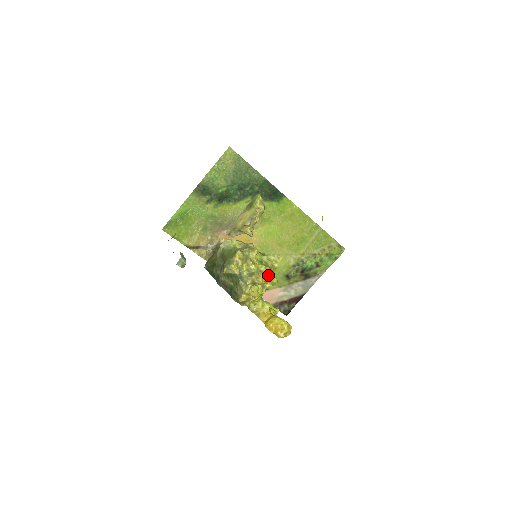
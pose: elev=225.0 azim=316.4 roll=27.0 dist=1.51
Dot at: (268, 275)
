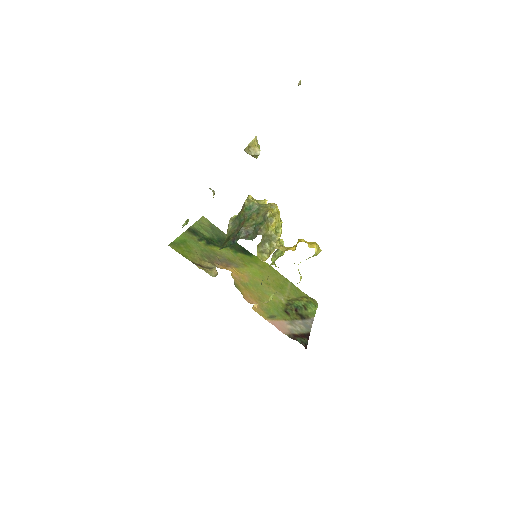
Dot at: (278, 210)
